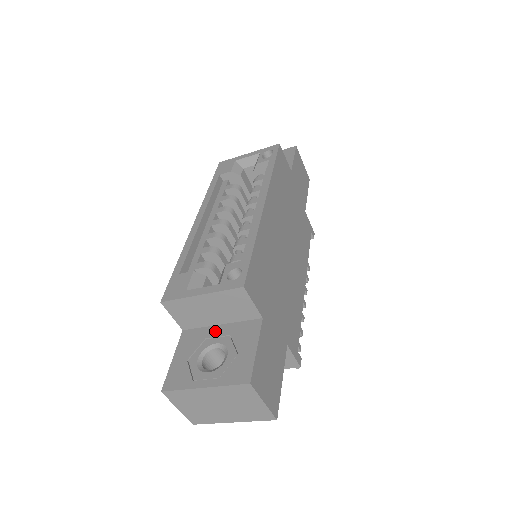
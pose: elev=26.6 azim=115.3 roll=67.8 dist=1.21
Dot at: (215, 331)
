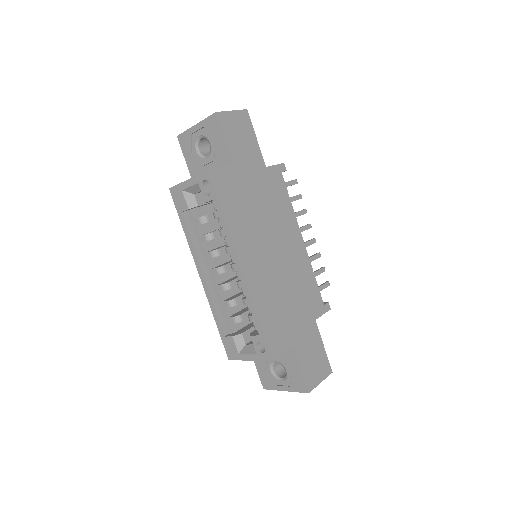
Dot at: occluded
